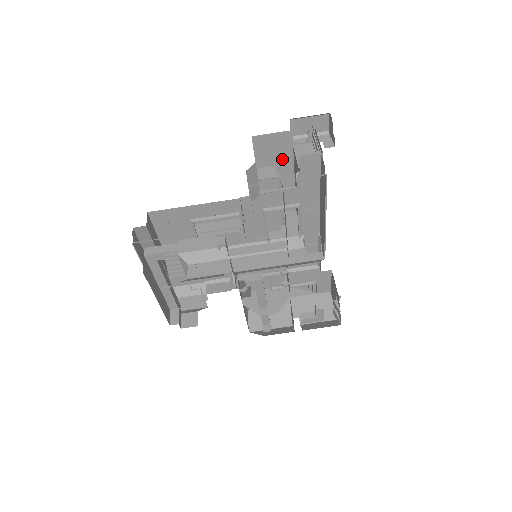
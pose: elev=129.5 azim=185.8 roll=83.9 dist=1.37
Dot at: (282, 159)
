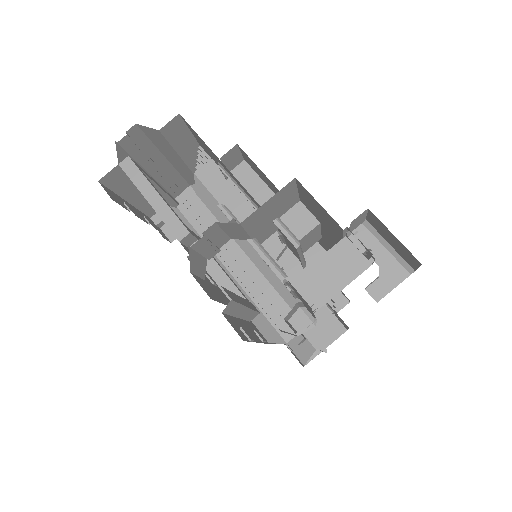
Dot at: (329, 229)
